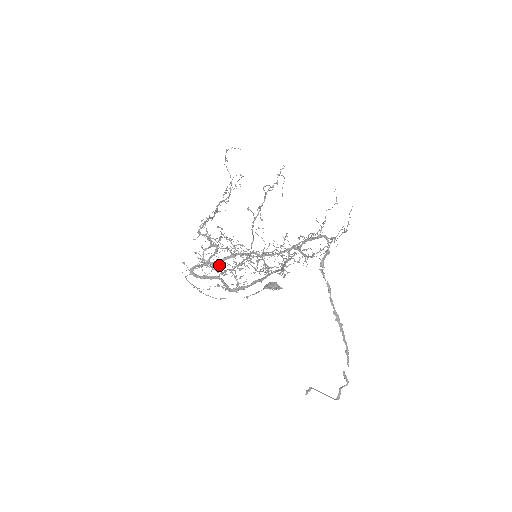
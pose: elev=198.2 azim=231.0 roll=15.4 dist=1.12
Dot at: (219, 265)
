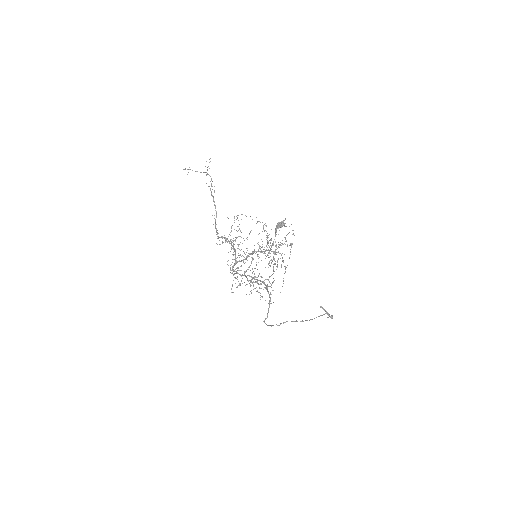
Dot at: occluded
